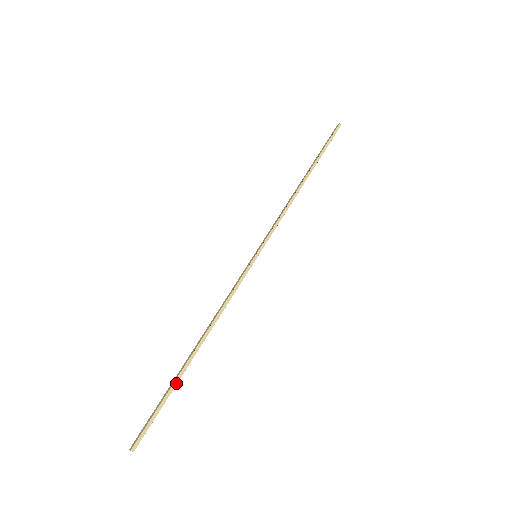
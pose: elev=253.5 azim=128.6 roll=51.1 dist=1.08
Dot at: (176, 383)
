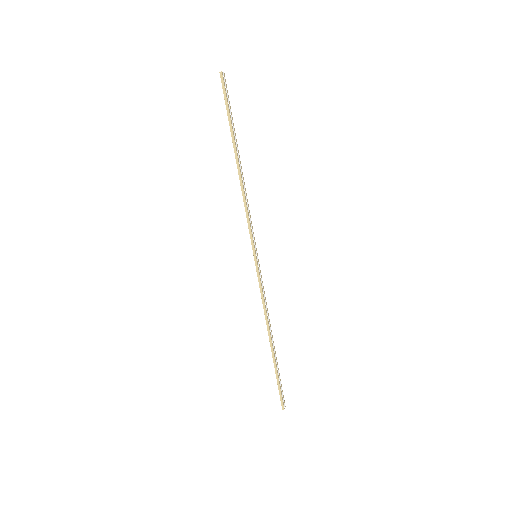
Dot at: (275, 367)
